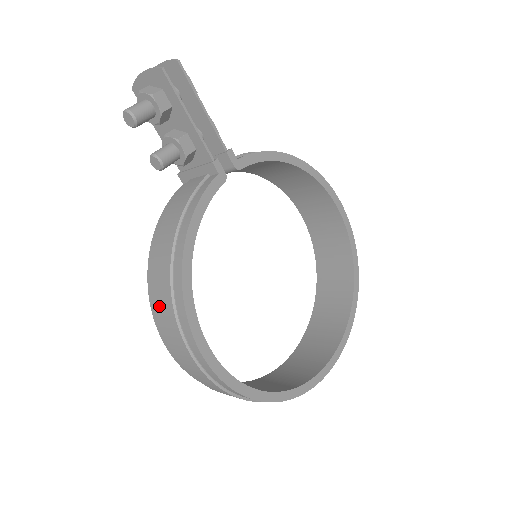
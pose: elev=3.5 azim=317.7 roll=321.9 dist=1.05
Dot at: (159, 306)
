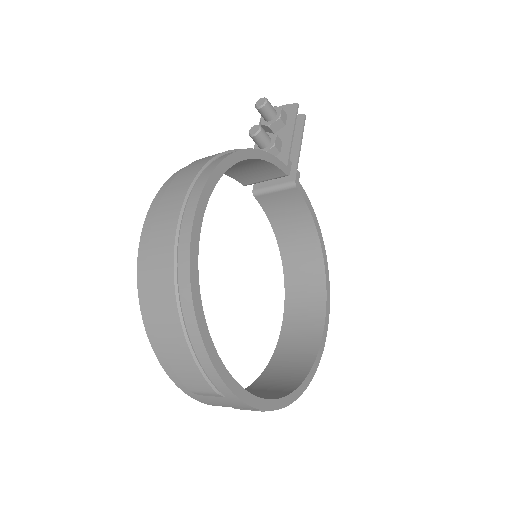
Dot at: (186, 170)
